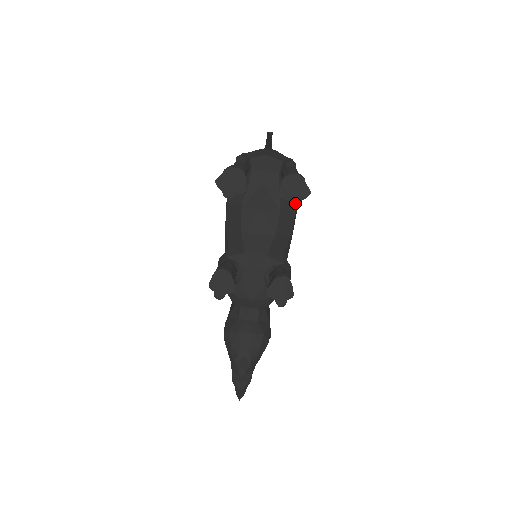
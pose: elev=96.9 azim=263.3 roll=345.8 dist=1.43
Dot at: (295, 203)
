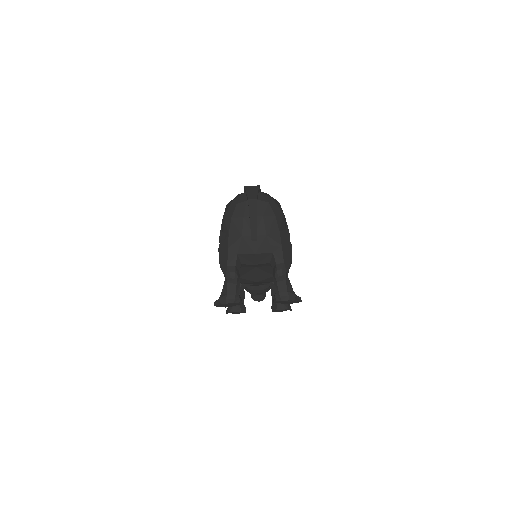
Dot at: occluded
